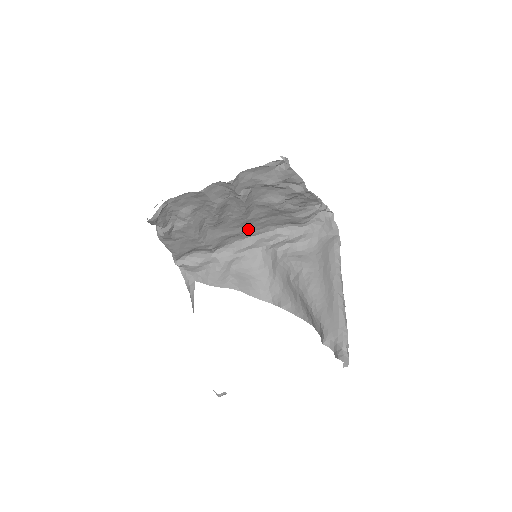
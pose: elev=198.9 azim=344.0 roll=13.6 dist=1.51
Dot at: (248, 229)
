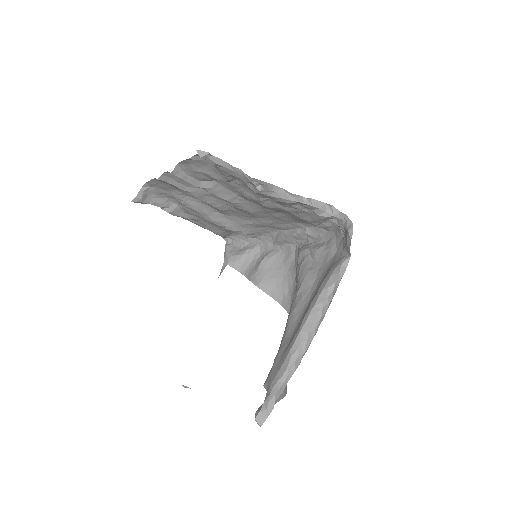
Dot at: (271, 221)
